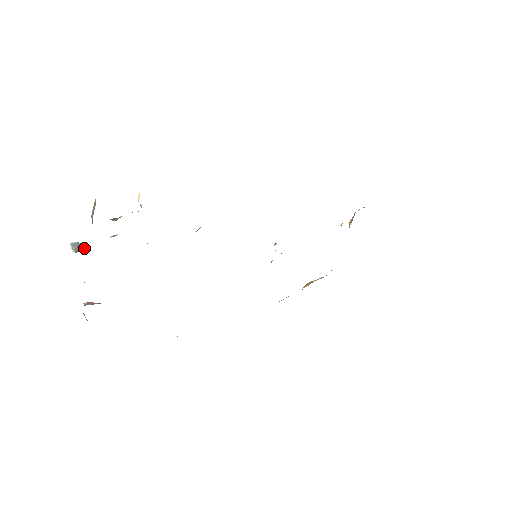
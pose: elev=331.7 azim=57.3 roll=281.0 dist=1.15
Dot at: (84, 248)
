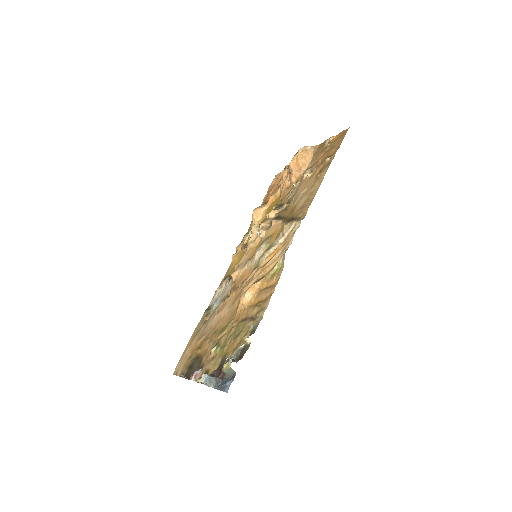
Dot at: (215, 380)
